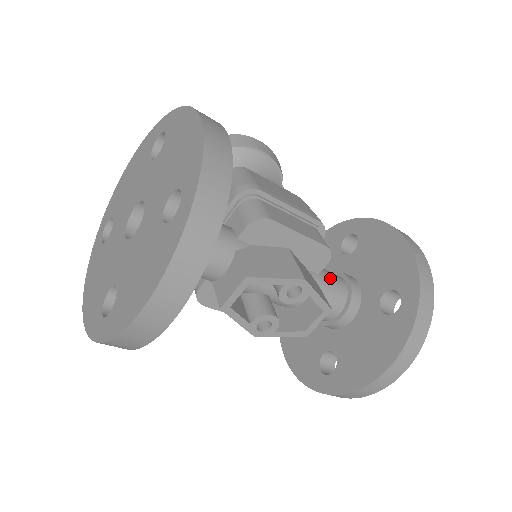
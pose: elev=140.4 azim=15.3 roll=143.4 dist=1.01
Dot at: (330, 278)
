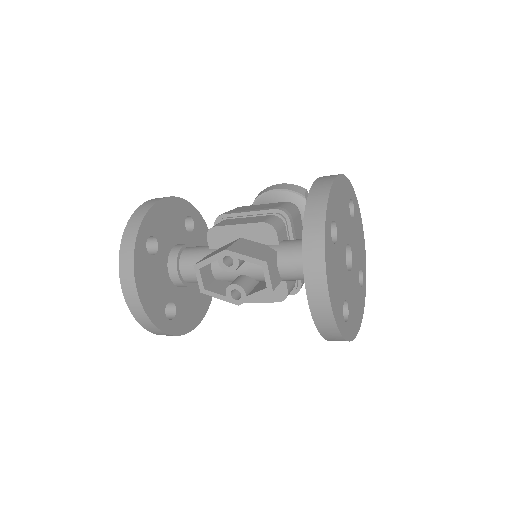
Dot at: (293, 243)
